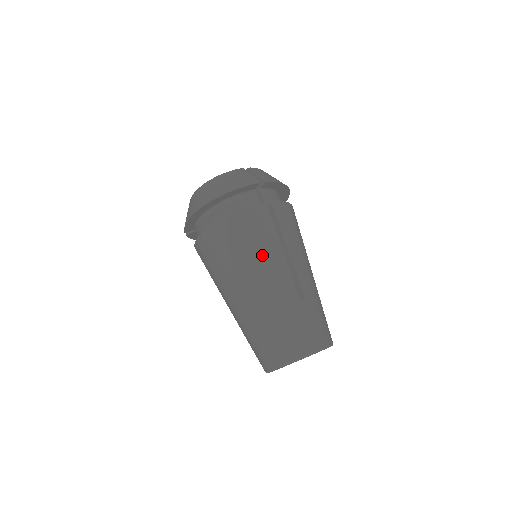
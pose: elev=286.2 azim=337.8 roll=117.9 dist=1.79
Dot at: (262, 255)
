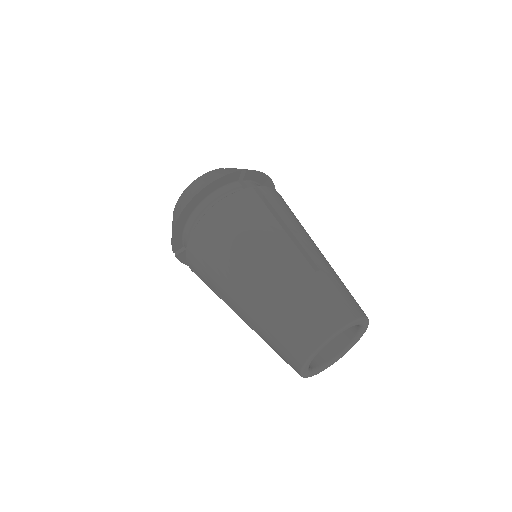
Dot at: (261, 235)
